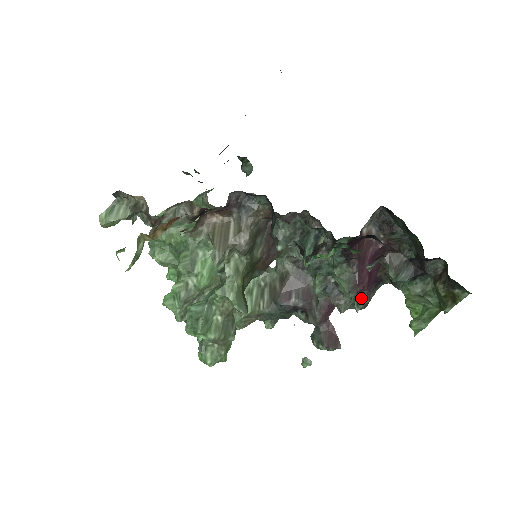
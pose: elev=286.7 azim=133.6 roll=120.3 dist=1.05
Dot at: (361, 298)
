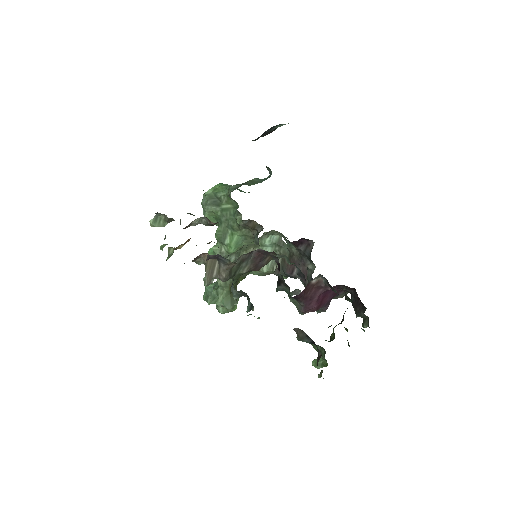
Dot at: occluded
